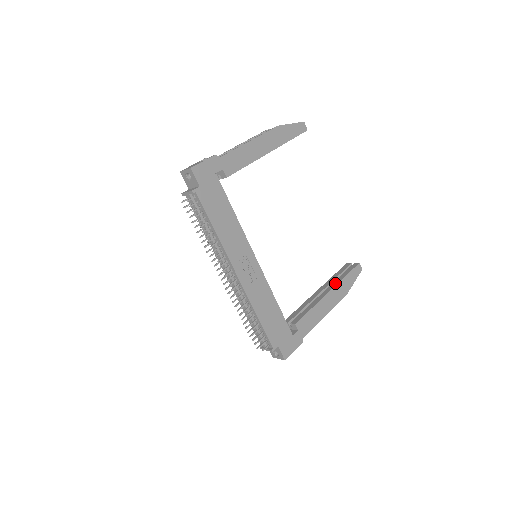
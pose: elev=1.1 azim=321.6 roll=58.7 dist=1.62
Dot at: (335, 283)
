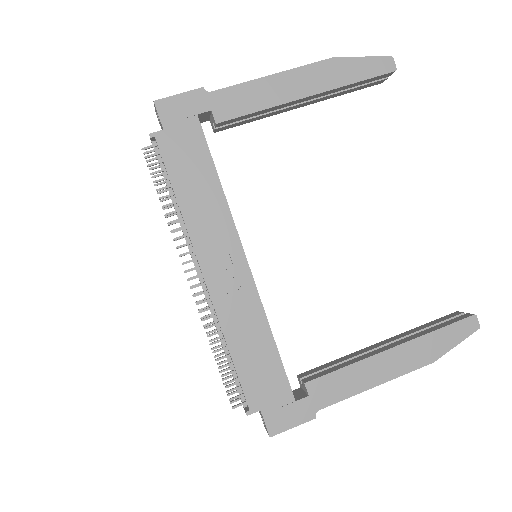
Dot at: (412, 337)
